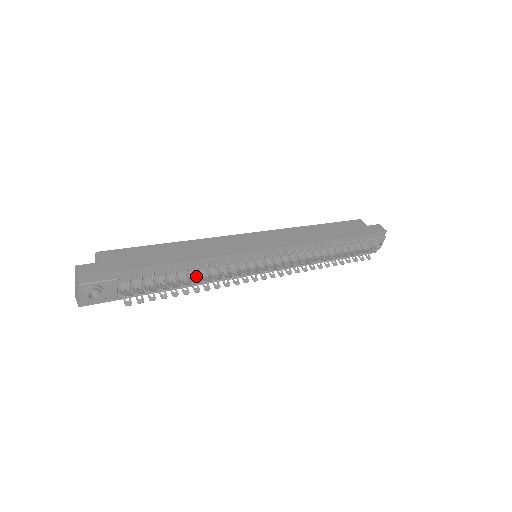
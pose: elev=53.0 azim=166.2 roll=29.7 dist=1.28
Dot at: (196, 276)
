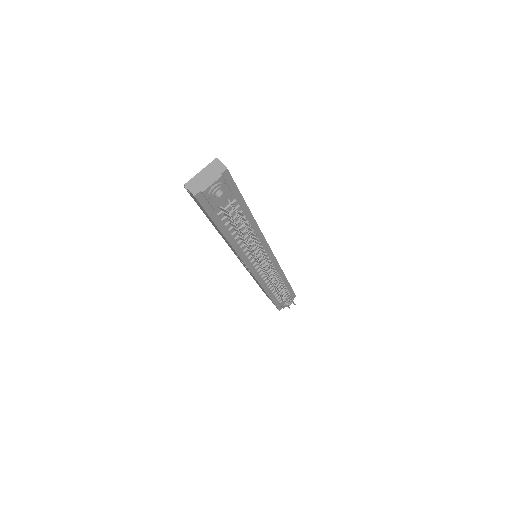
Dot at: occluded
